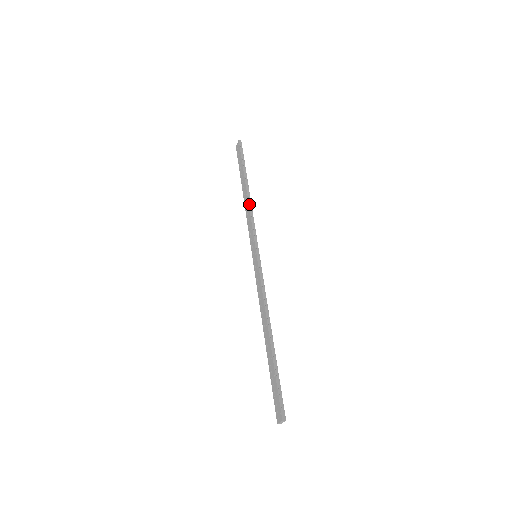
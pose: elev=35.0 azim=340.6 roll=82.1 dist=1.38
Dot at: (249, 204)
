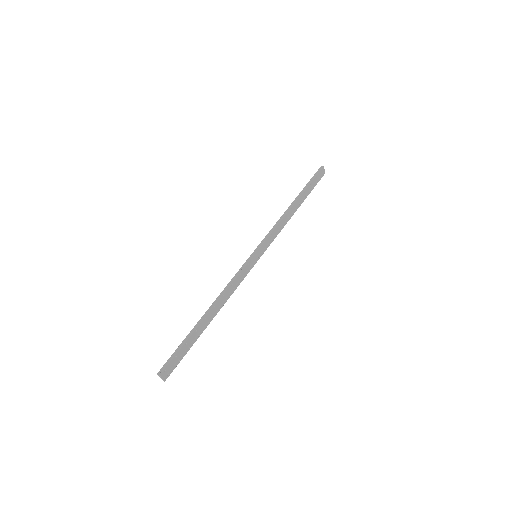
Dot at: (282, 215)
